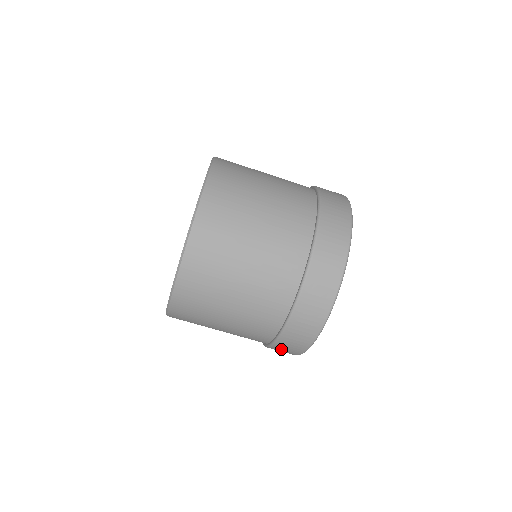
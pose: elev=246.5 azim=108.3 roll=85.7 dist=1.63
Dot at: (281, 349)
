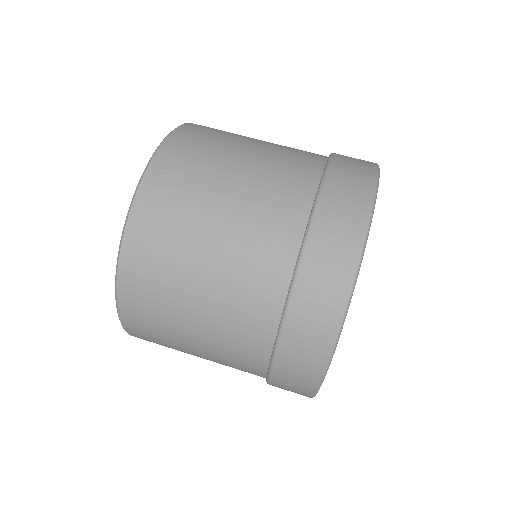
Dot at: (286, 379)
